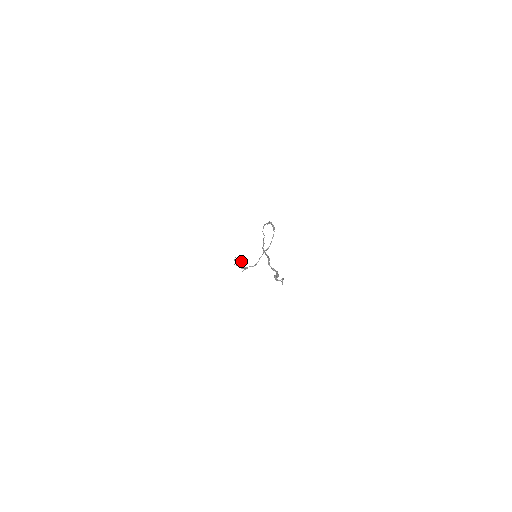
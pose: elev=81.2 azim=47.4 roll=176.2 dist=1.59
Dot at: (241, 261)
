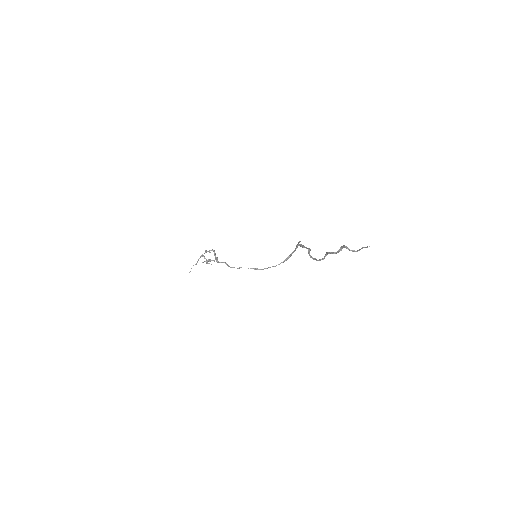
Dot at: occluded
